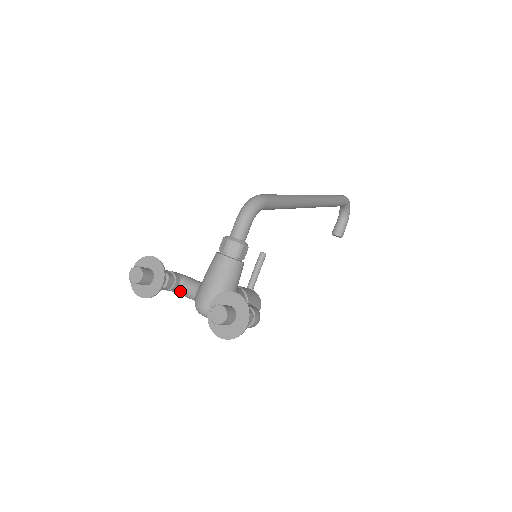
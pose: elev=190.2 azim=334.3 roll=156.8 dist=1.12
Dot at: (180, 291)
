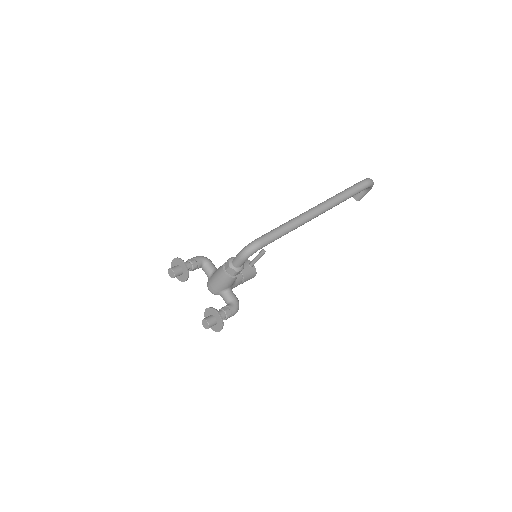
Dot at: (202, 269)
